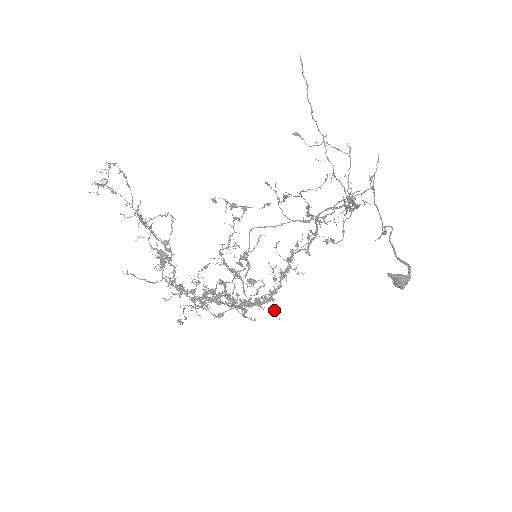
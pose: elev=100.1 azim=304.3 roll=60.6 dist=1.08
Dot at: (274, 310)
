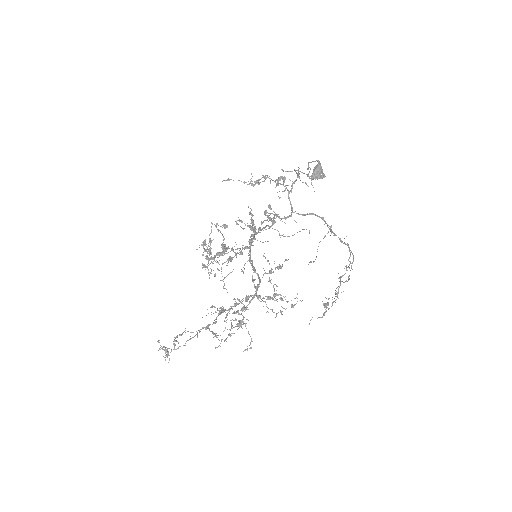
Dot at: occluded
